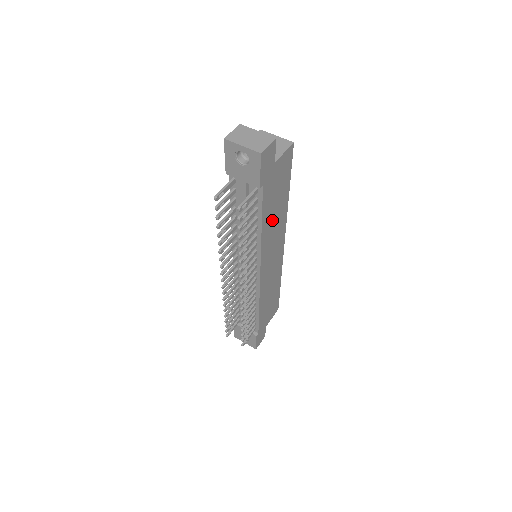
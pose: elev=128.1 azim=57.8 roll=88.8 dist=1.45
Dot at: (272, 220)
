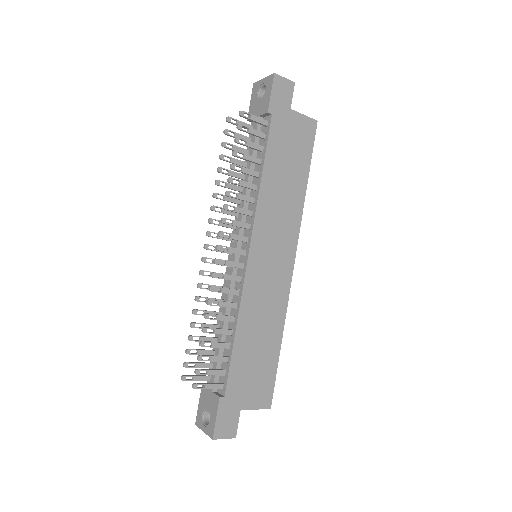
Dot at: (279, 186)
